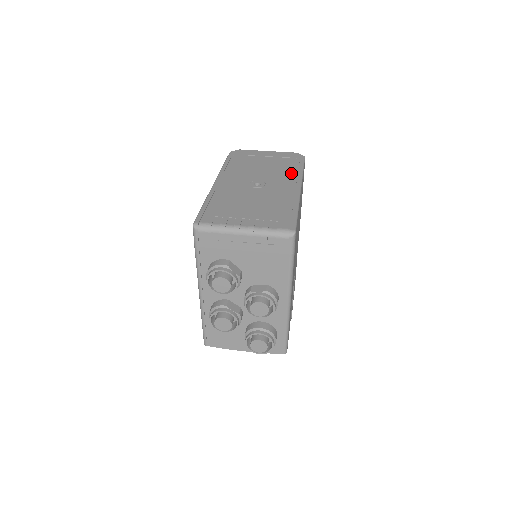
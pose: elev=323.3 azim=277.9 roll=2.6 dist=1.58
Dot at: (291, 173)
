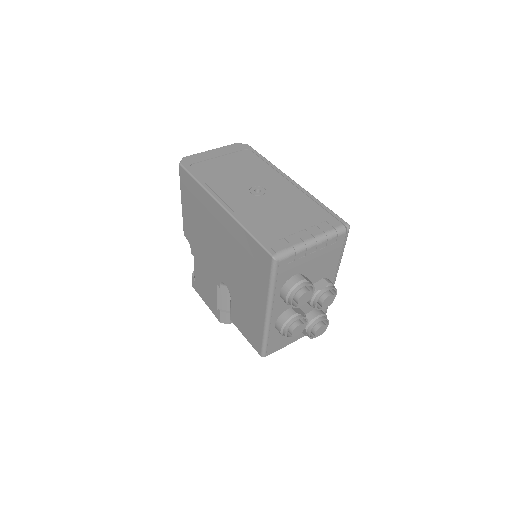
Dot at: (265, 168)
